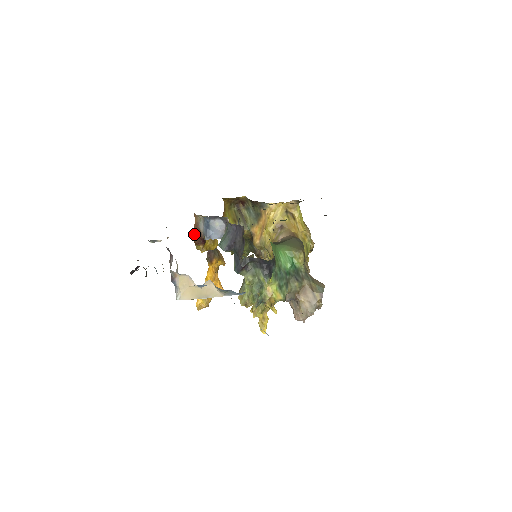
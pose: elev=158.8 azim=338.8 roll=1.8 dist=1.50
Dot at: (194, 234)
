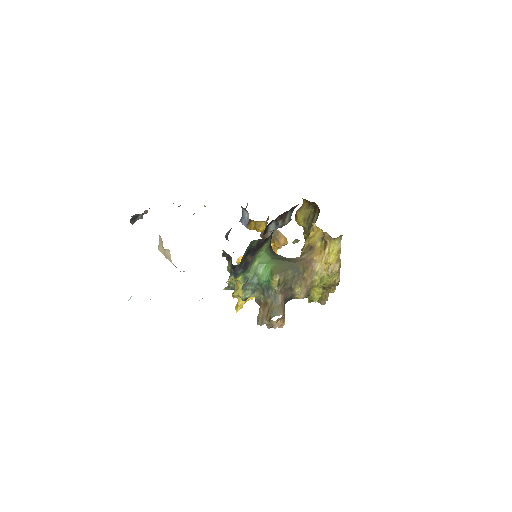
Dot at: occluded
